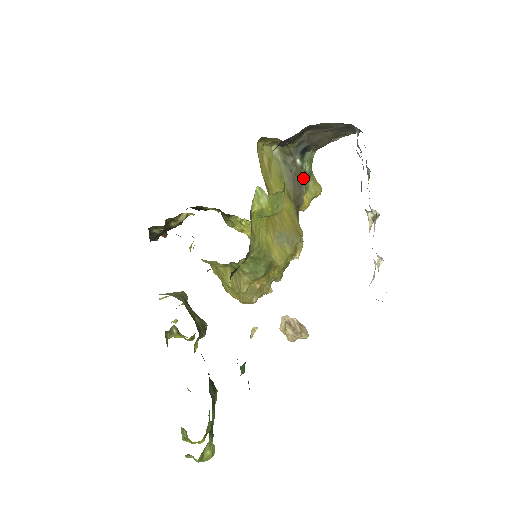
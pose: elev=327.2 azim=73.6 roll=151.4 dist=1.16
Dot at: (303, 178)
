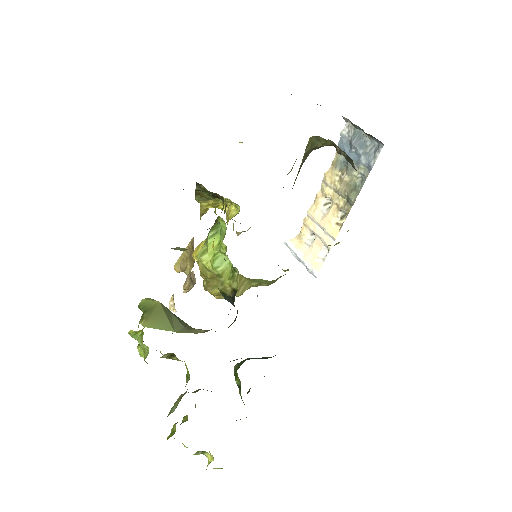
Dot at: occluded
